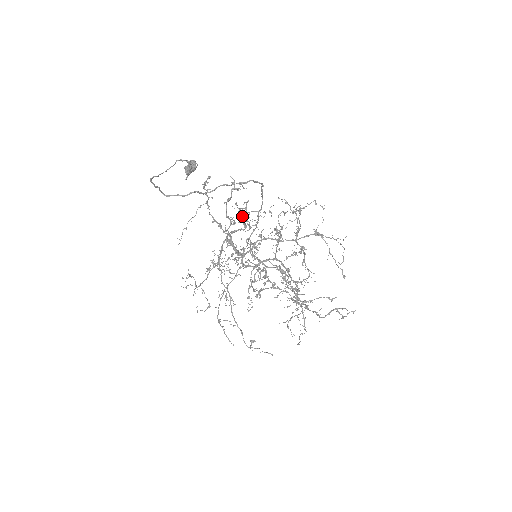
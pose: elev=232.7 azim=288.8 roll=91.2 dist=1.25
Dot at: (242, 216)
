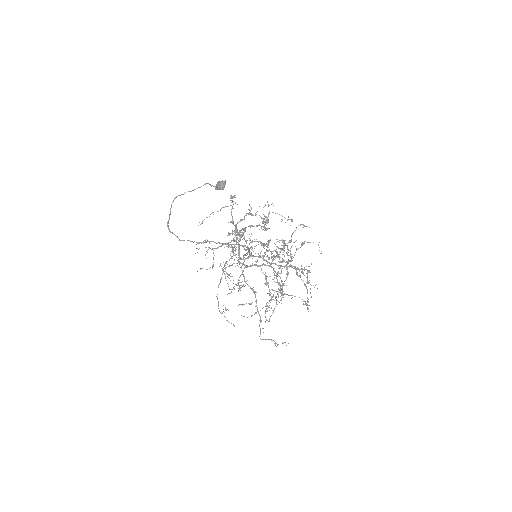
Dot at: (268, 213)
